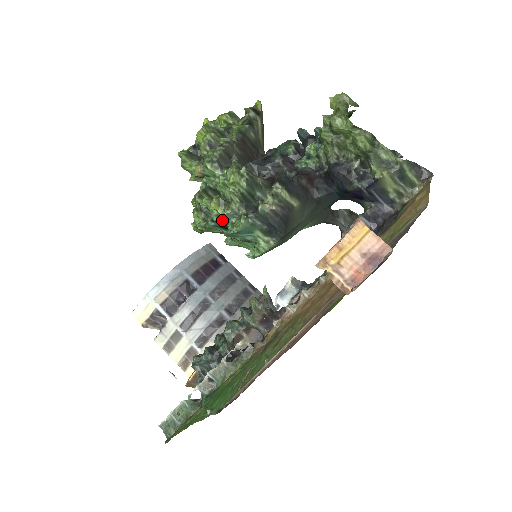
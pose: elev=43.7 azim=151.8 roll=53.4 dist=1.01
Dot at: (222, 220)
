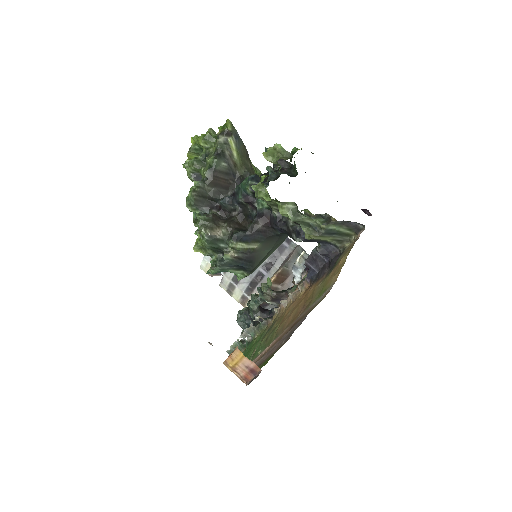
Dot at: occluded
